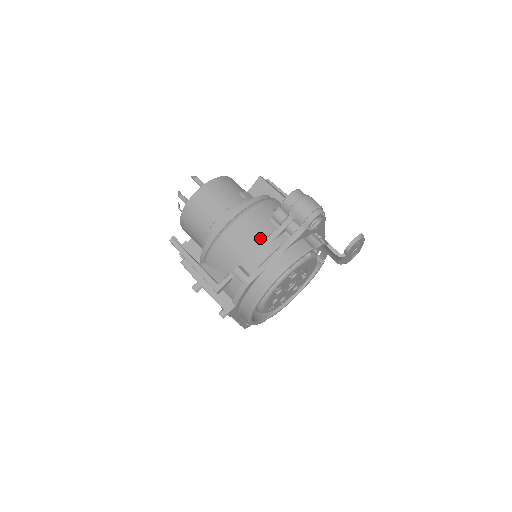
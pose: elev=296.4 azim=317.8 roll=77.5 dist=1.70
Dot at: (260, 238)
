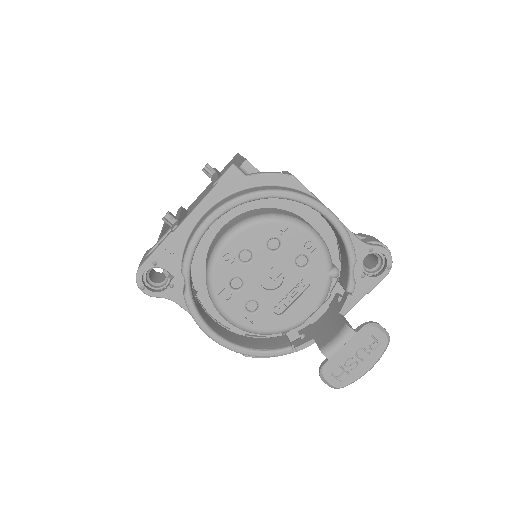
Dot at: occluded
